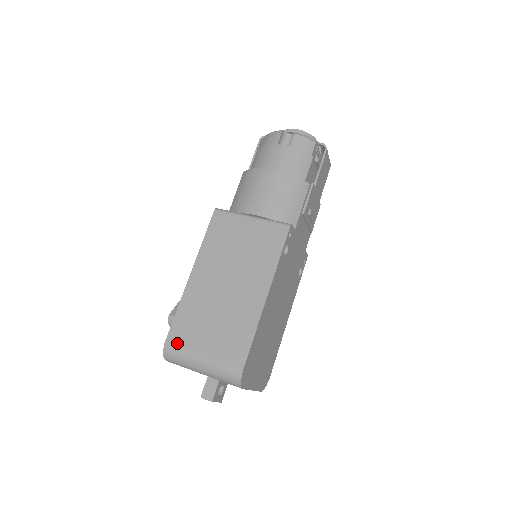
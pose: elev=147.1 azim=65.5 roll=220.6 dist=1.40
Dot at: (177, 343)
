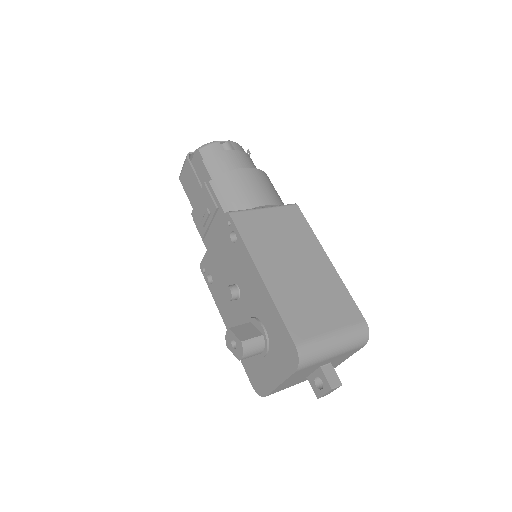
Dot at: (306, 338)
